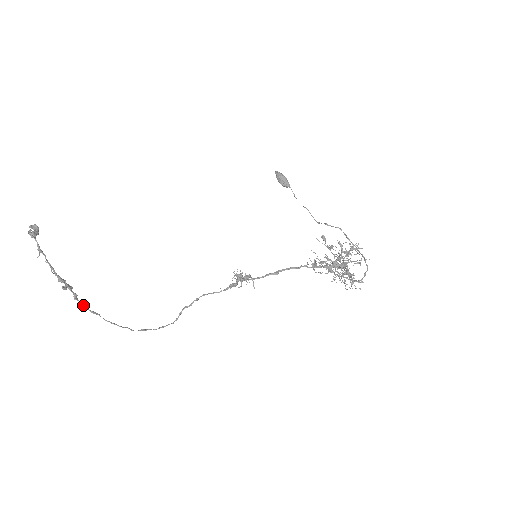
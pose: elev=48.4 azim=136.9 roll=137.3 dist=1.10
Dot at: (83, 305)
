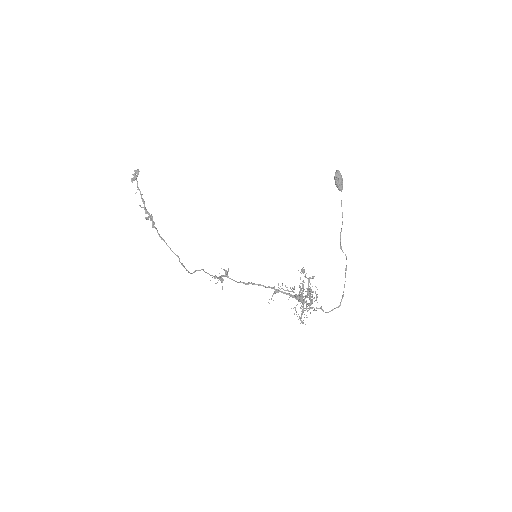
Dot at: (157, 231)
